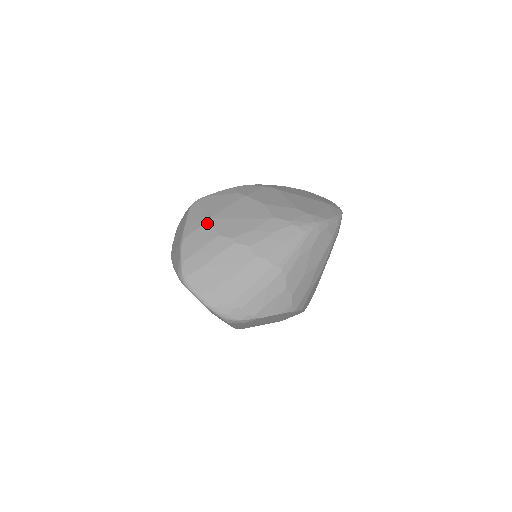
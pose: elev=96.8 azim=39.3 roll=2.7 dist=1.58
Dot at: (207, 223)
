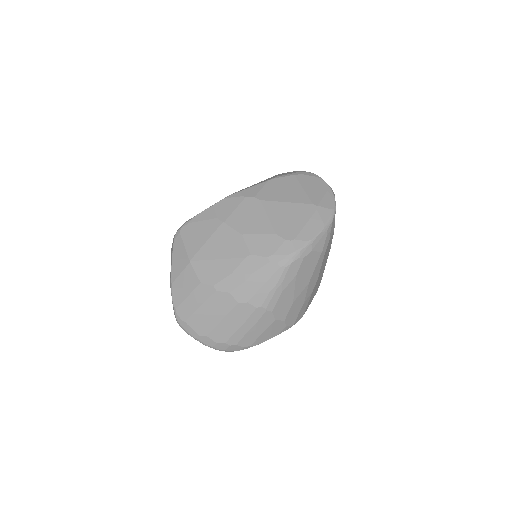
Dot at: (189, 266)
